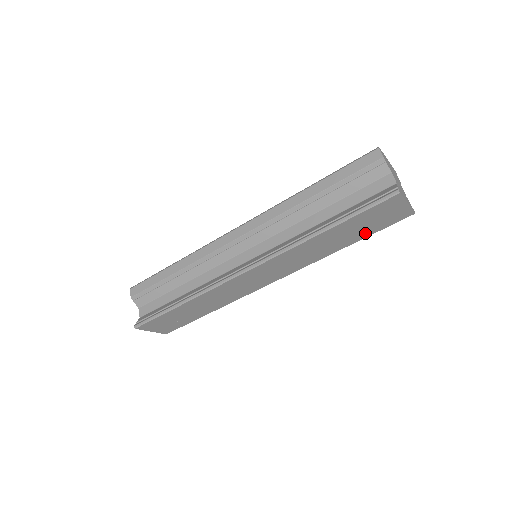
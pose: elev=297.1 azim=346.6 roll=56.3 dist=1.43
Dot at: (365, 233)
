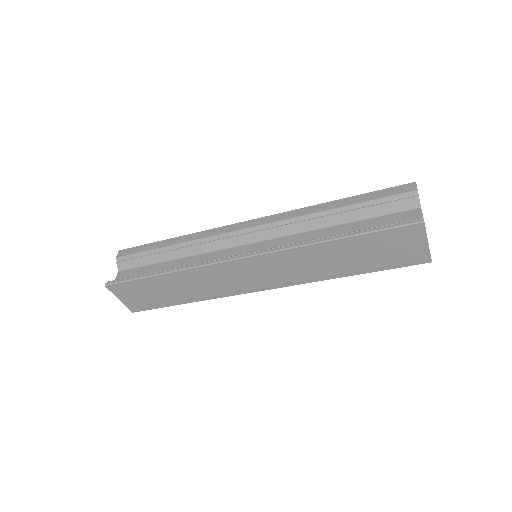
Dot at: (374, 265)
